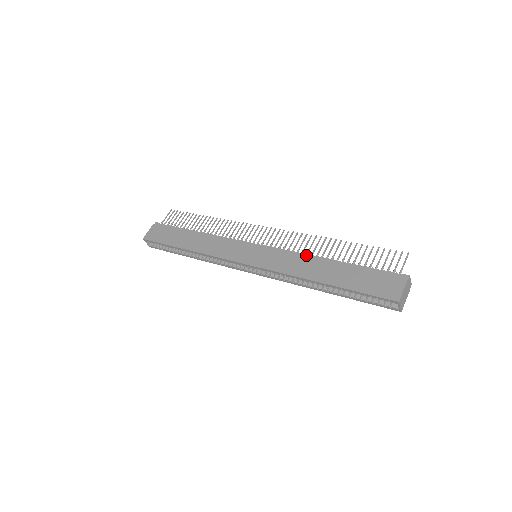
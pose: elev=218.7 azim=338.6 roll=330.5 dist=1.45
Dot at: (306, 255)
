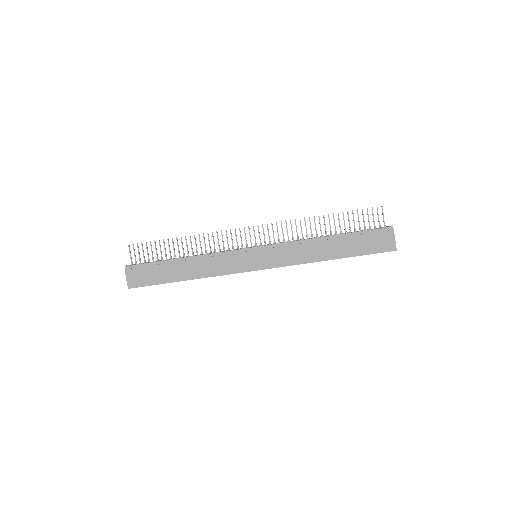
Dot at: (304, 241)
